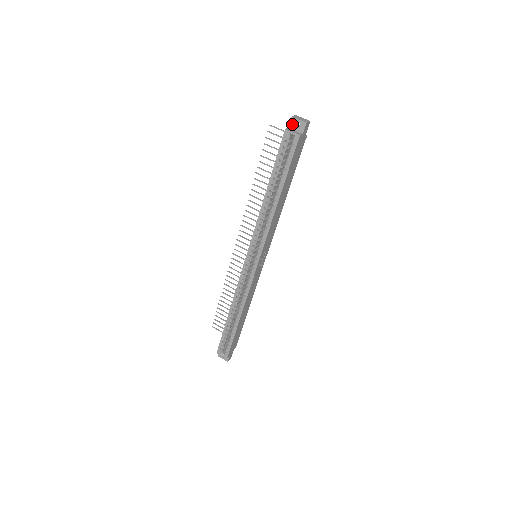
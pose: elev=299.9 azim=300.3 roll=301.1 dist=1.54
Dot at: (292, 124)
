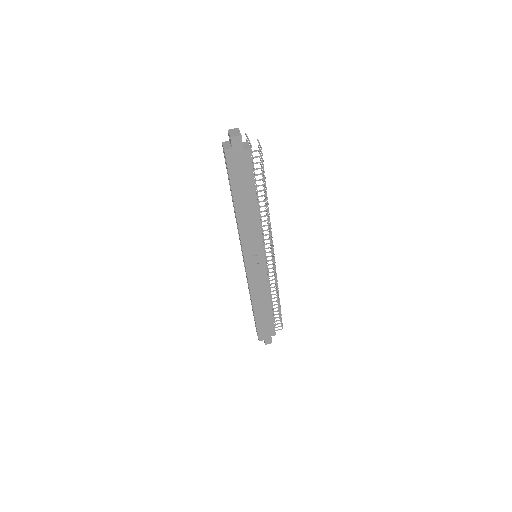
Dot at: (229, 137)
